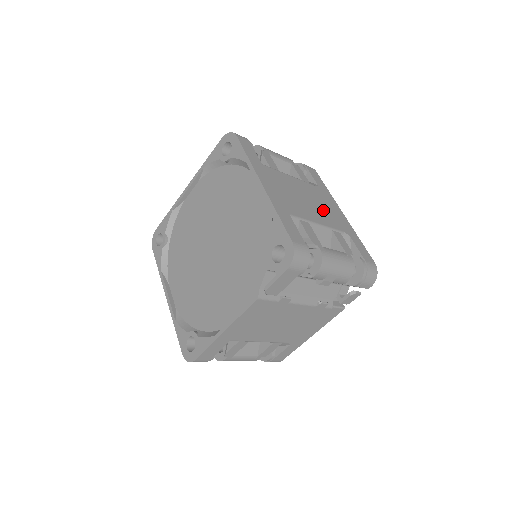
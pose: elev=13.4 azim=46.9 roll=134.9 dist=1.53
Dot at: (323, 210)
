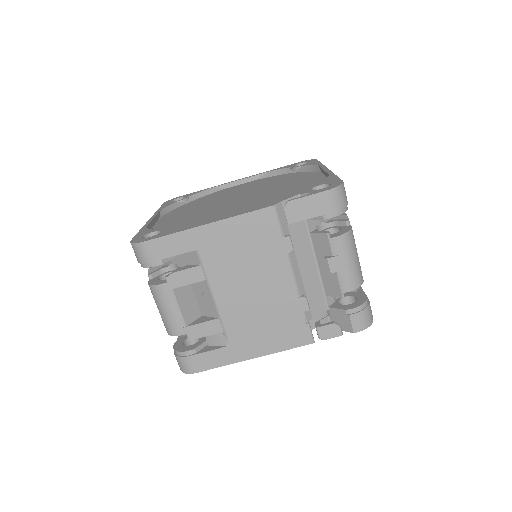
Dot at: occluded
